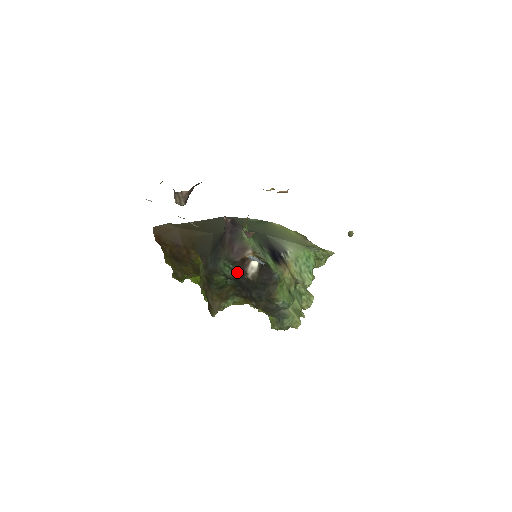
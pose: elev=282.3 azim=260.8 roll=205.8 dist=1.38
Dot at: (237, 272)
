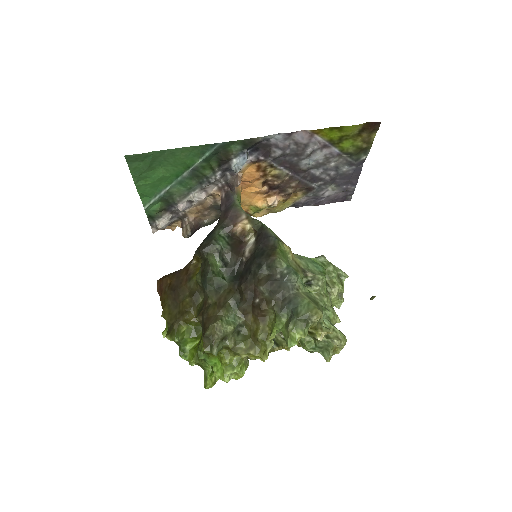
Dot at: (233, 248)
